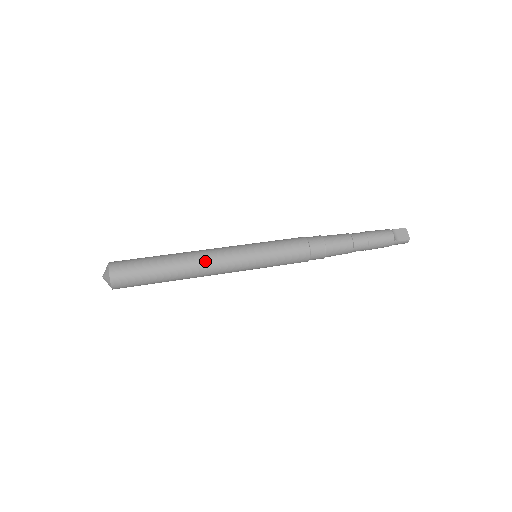
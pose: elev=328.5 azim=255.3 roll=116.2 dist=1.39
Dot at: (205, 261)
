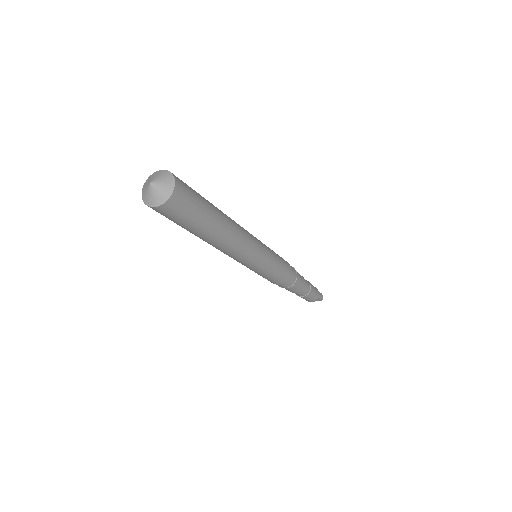
Dot at: occluded
